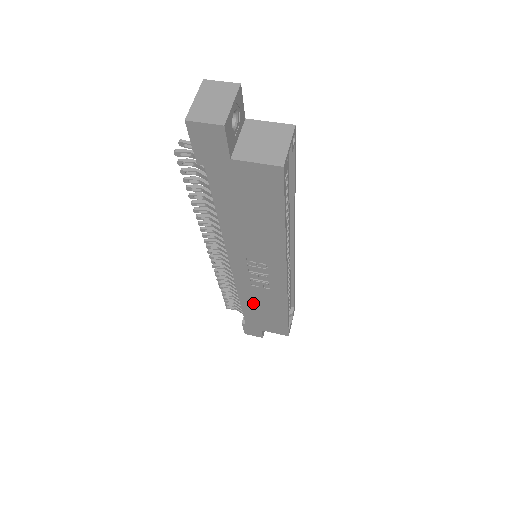
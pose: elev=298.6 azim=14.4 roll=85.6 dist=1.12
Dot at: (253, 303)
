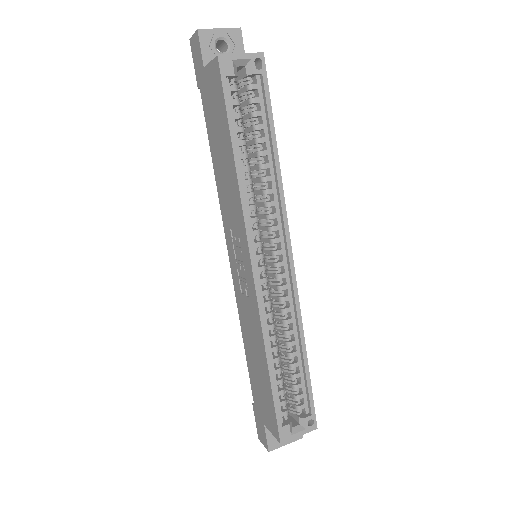
Dot at: (249, 340)
